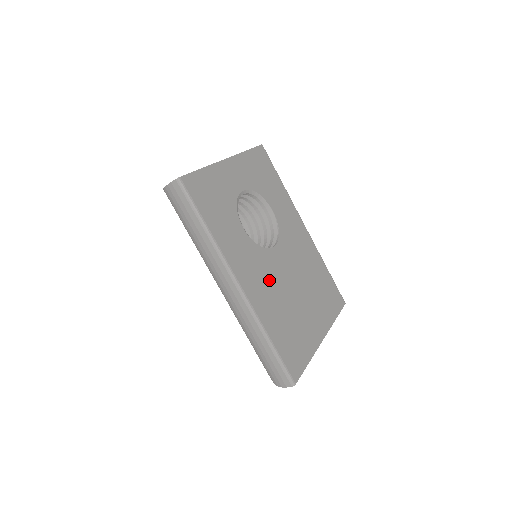
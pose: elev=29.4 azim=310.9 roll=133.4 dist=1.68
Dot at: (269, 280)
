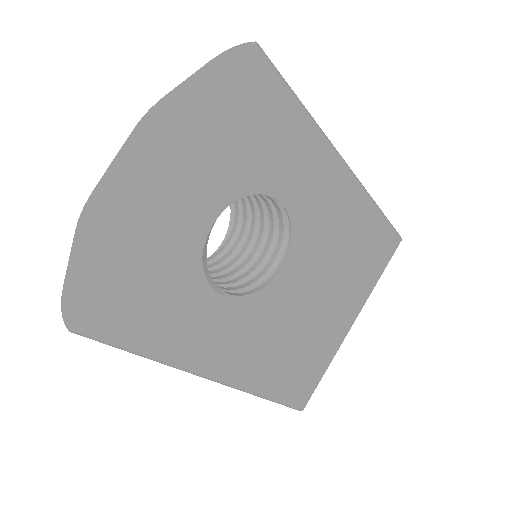
Dot at: (269, 329)
